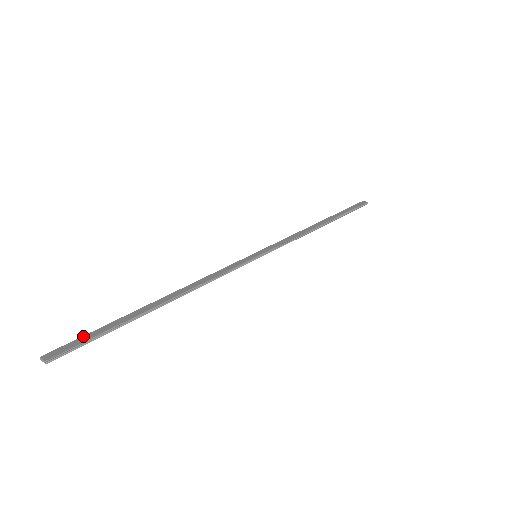
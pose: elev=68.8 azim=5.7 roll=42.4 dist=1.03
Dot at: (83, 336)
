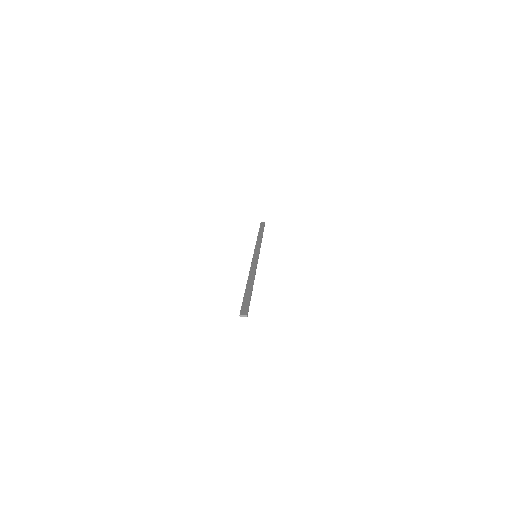
Dot at: (243, 303)
